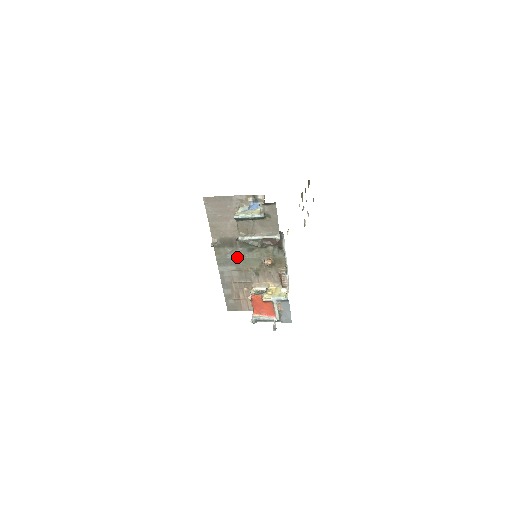
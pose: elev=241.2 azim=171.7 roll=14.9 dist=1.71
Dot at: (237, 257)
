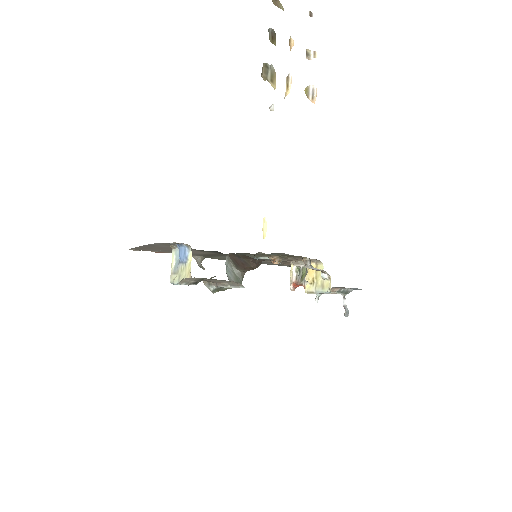
Dot at: occluded
